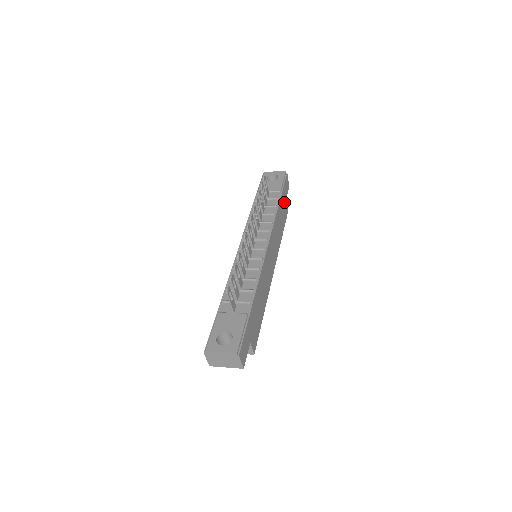
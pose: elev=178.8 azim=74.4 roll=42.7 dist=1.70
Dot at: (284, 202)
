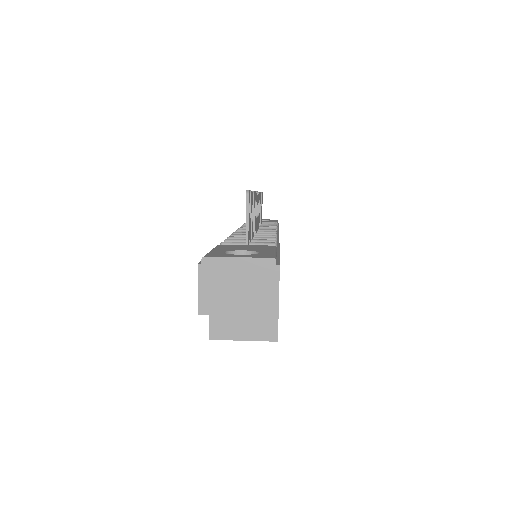
Dot at: occluded
